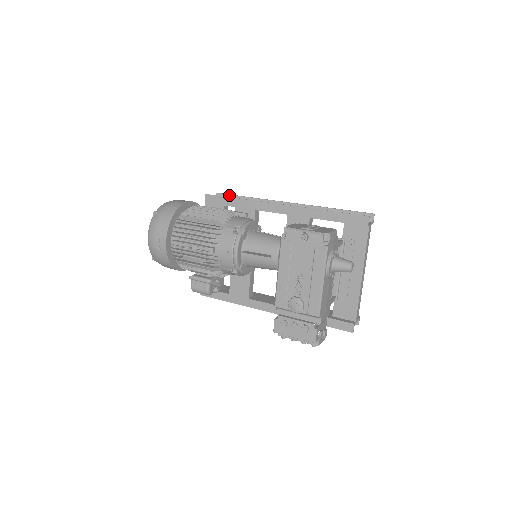
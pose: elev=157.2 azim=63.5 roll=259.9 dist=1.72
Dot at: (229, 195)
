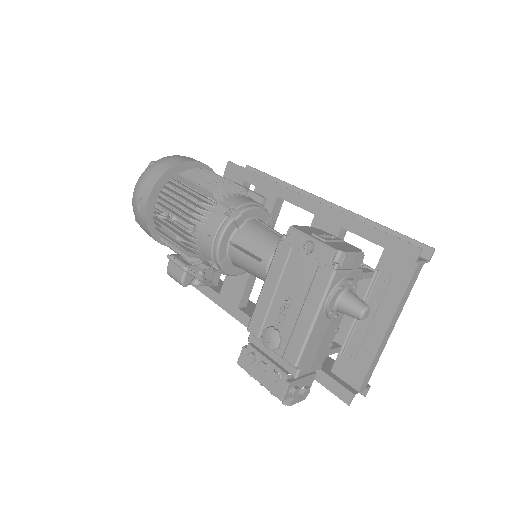
Dot at: (259, 171)
